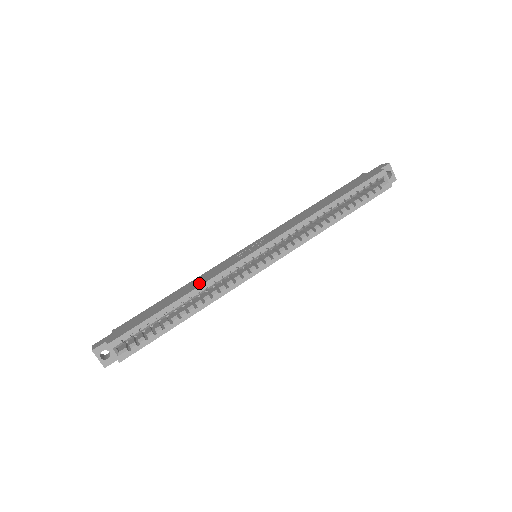
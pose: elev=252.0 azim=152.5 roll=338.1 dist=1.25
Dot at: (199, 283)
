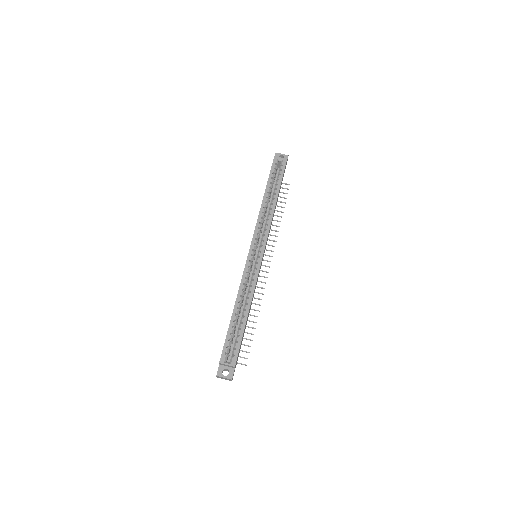
Dot at: occluded
